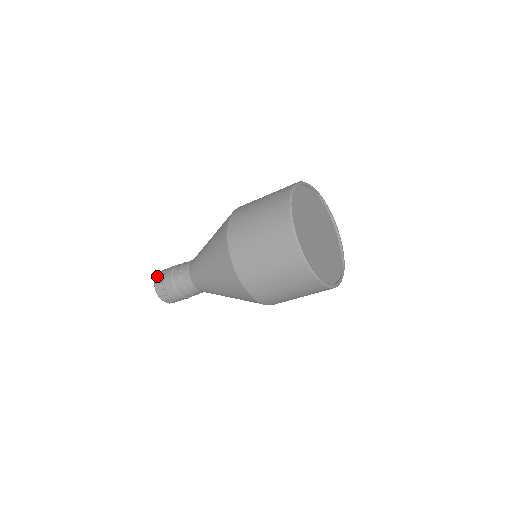
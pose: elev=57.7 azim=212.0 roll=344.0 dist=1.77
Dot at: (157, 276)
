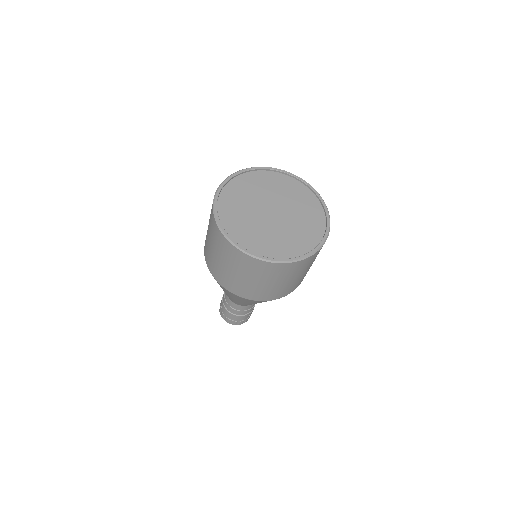
Dot at: occluded
